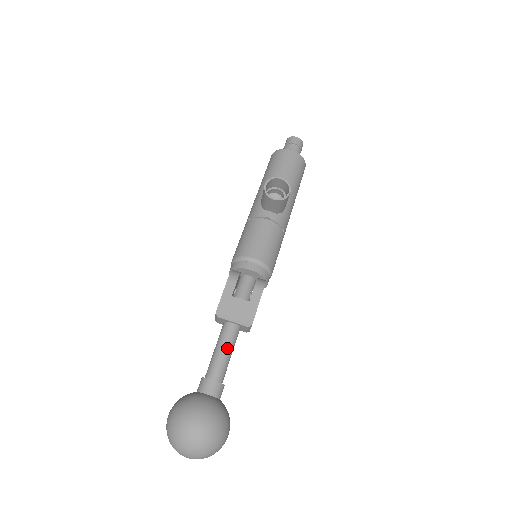
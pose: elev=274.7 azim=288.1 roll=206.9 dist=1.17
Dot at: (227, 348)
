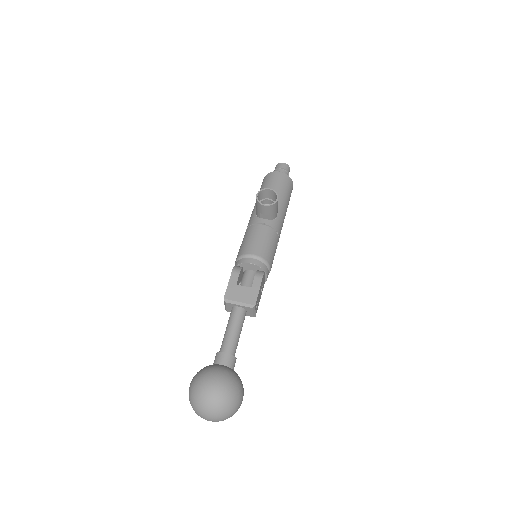
Dot at: (236, 327)
